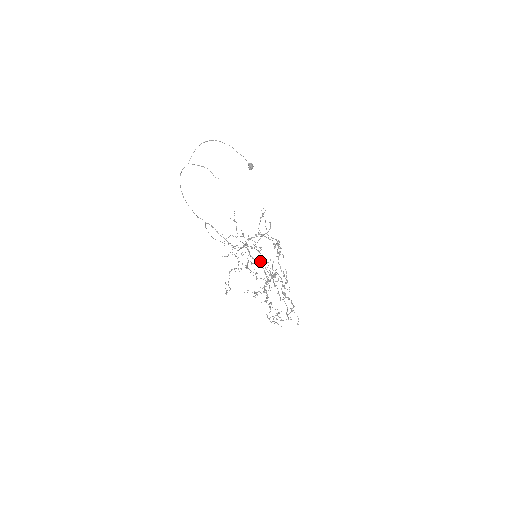
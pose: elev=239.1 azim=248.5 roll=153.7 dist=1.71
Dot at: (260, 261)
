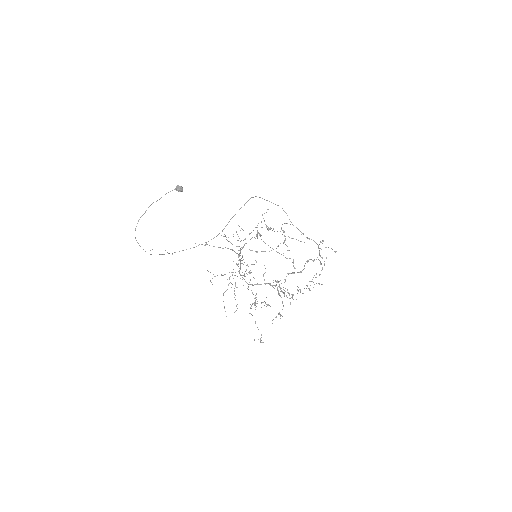
Dot at: occluded
